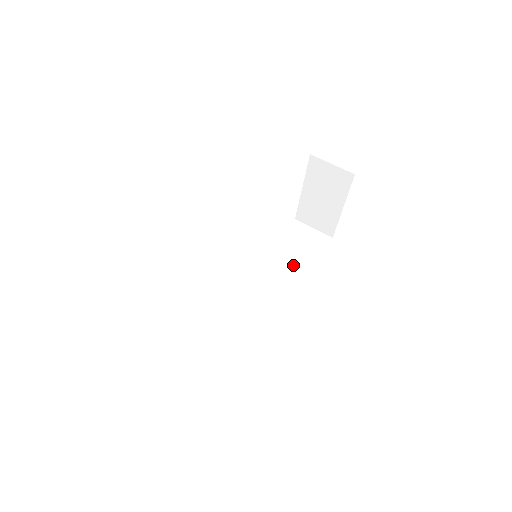
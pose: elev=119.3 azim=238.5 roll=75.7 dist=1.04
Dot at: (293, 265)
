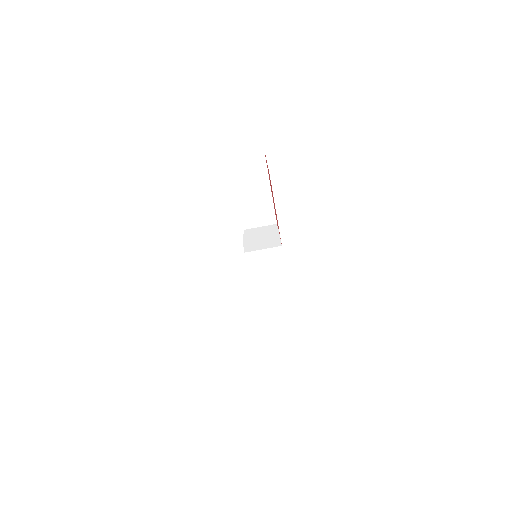
Dot at: (258, 193)
